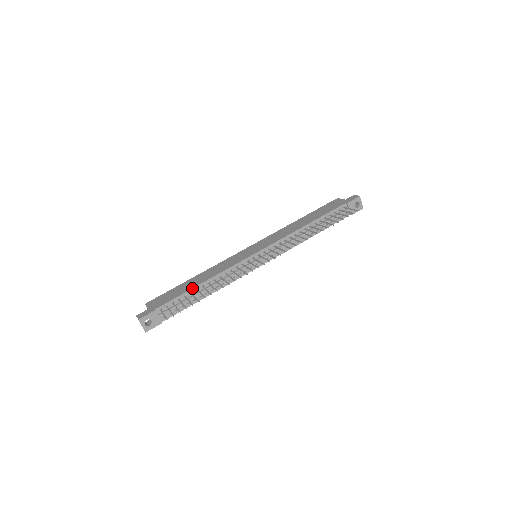
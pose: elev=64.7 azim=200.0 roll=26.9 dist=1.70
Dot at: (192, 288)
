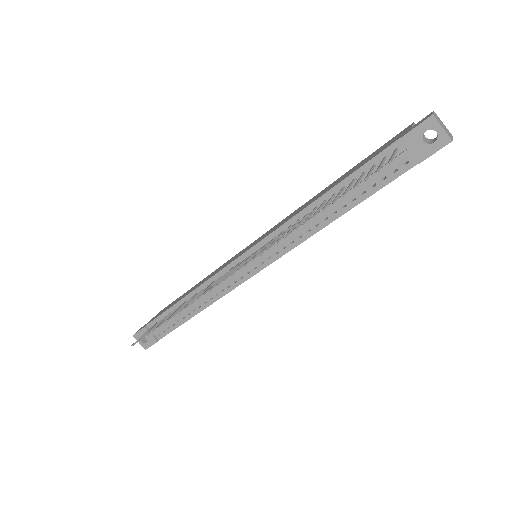
Dot at: (175, 303)
